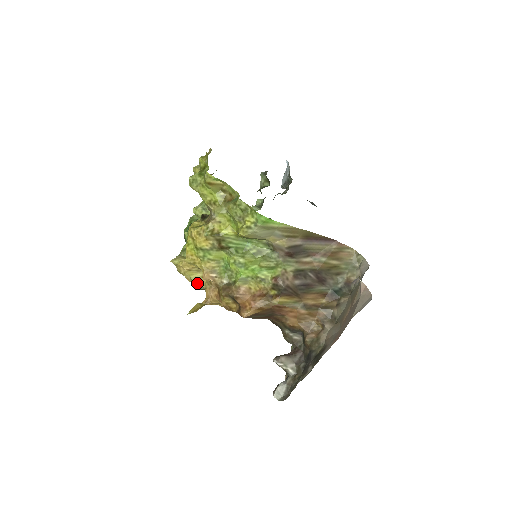
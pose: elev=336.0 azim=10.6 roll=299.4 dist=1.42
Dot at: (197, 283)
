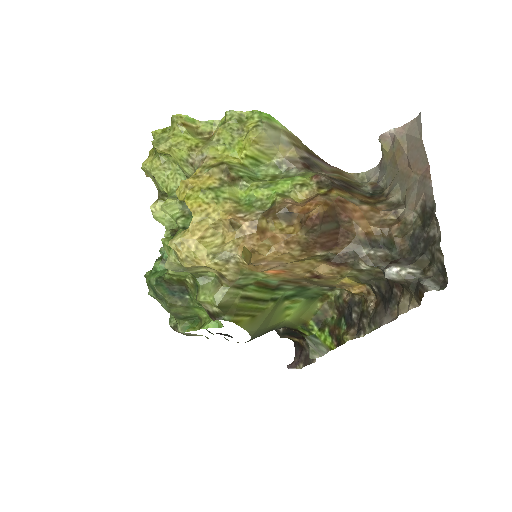
Dot at: (221, 251)
